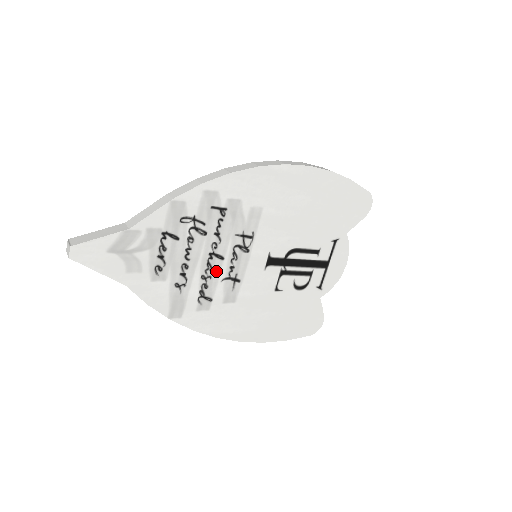
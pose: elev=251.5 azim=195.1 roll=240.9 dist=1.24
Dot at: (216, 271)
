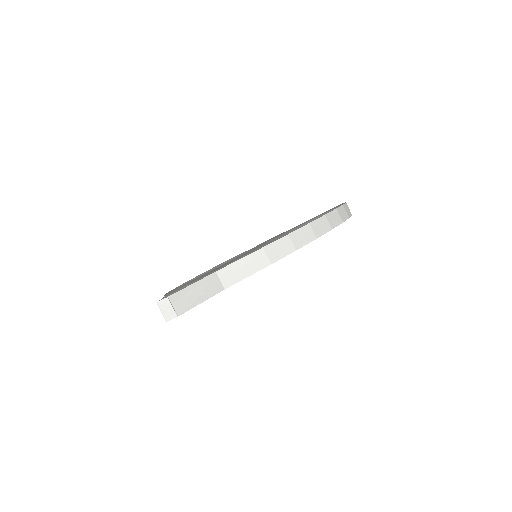
Dot at: occluded
